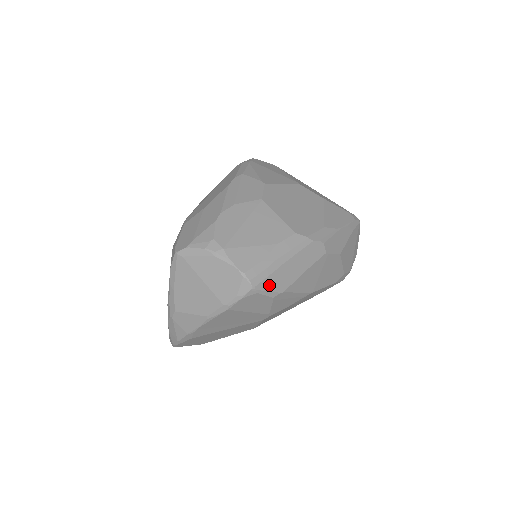
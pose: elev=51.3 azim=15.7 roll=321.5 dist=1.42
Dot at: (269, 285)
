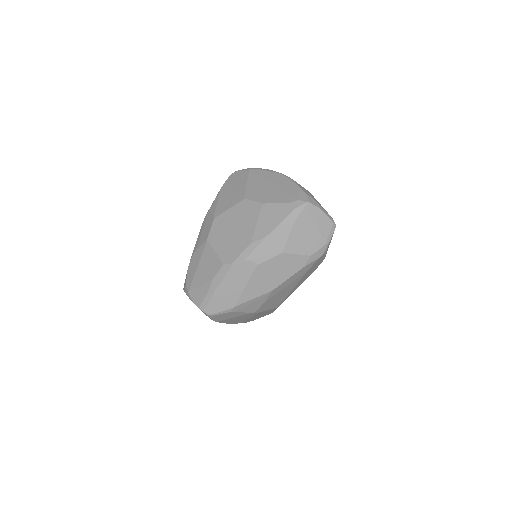
Dot at: (219, 308)
